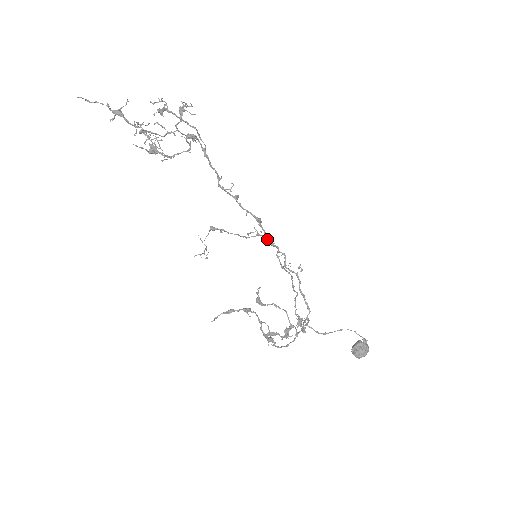
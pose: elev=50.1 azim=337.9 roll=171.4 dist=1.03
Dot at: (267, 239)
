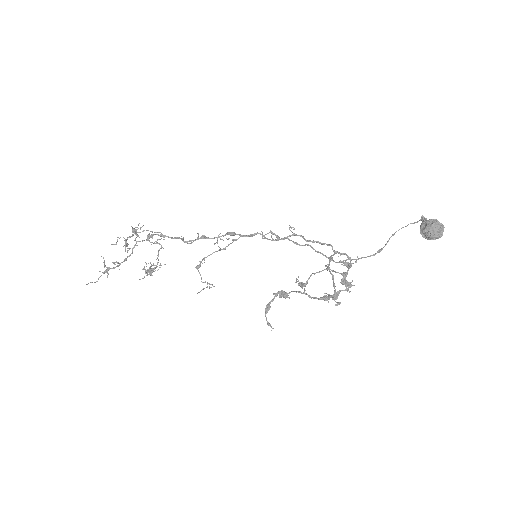
Dot at: occluded
